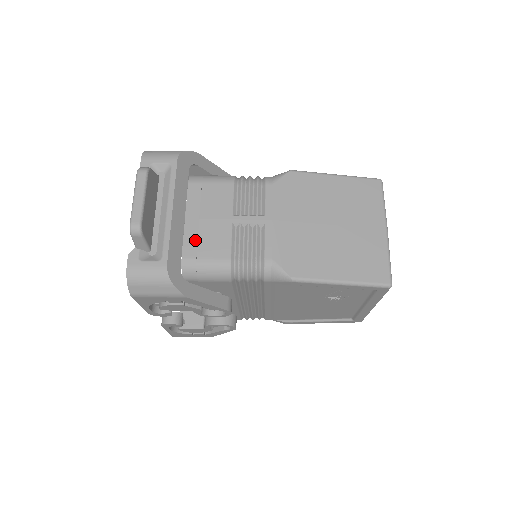
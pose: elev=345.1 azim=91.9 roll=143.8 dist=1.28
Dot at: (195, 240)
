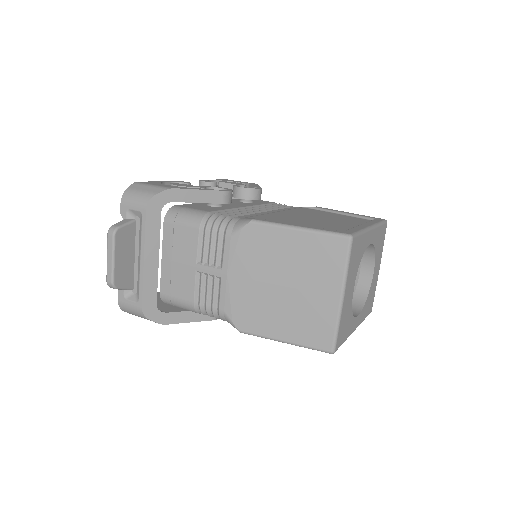
Dot at: (169, 280)
